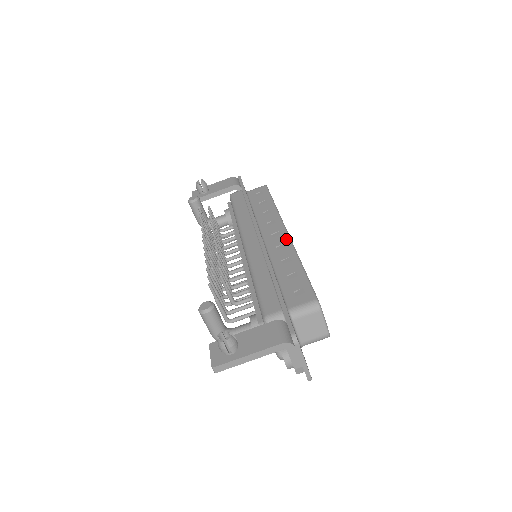
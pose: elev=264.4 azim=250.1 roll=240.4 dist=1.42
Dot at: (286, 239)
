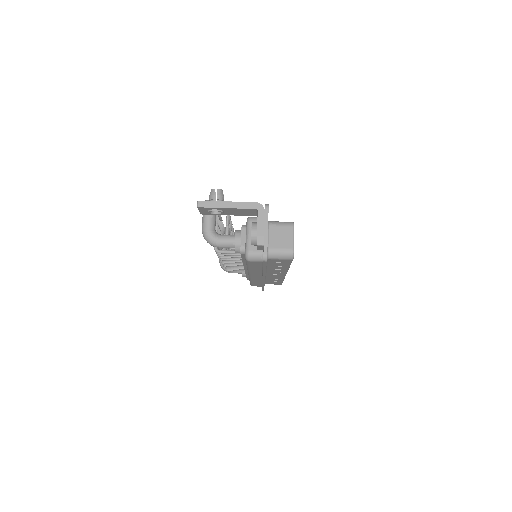
Dot at: occluded
